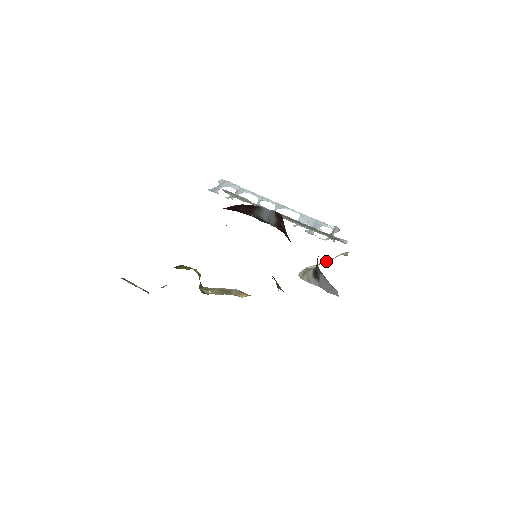
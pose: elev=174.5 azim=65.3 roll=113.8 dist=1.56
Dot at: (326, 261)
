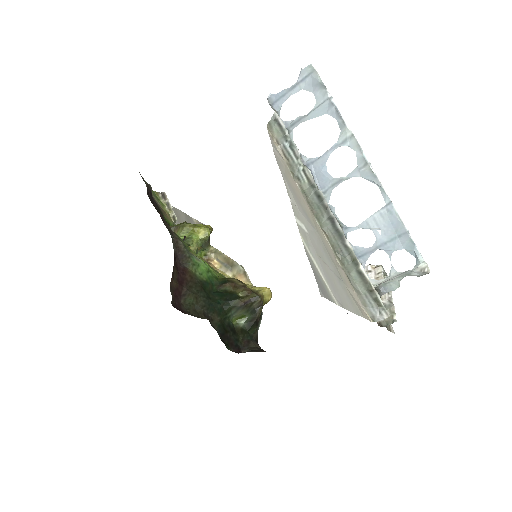
Dot at: occluded
